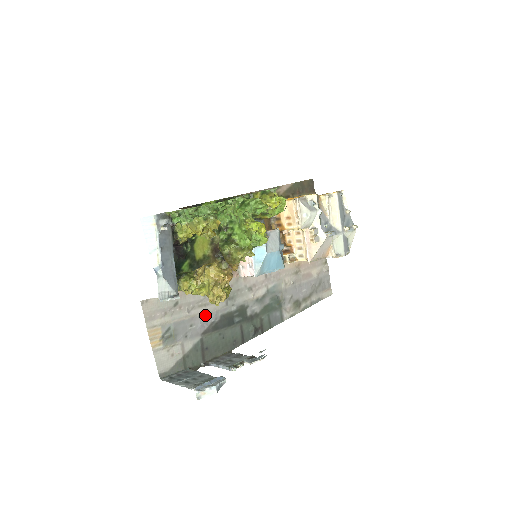
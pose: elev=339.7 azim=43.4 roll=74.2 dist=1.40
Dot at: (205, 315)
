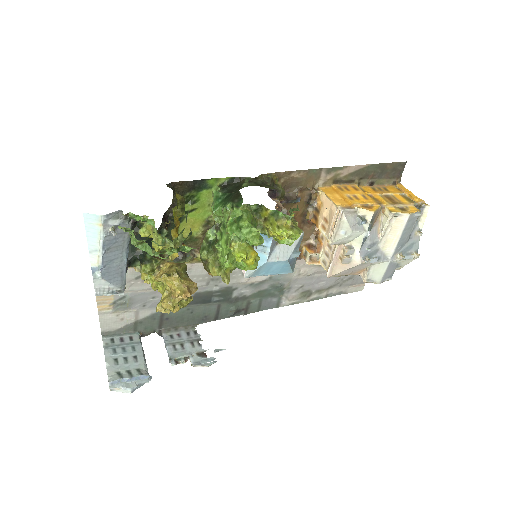
Dot at: occluded
